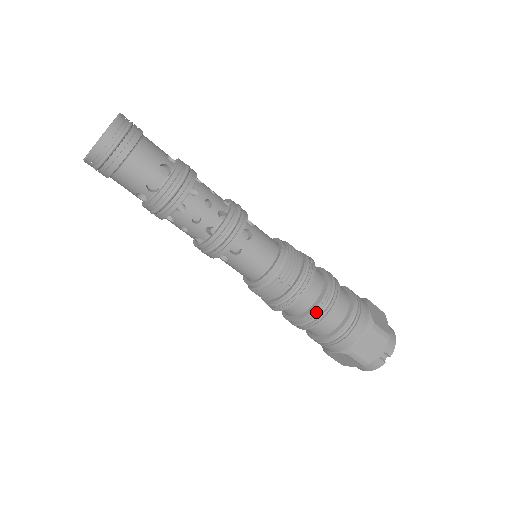
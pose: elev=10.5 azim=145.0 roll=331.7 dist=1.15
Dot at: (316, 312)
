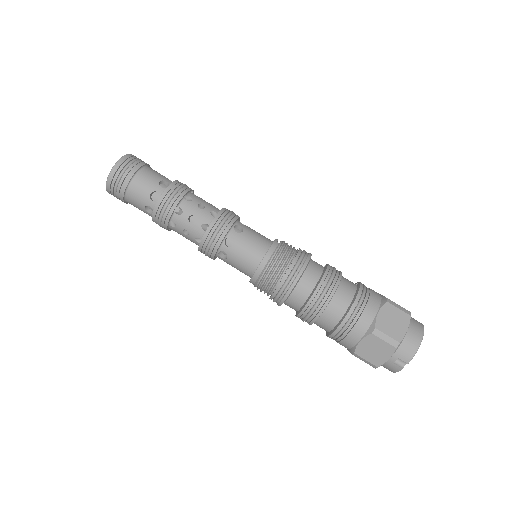
Dot at: (305, 312)
